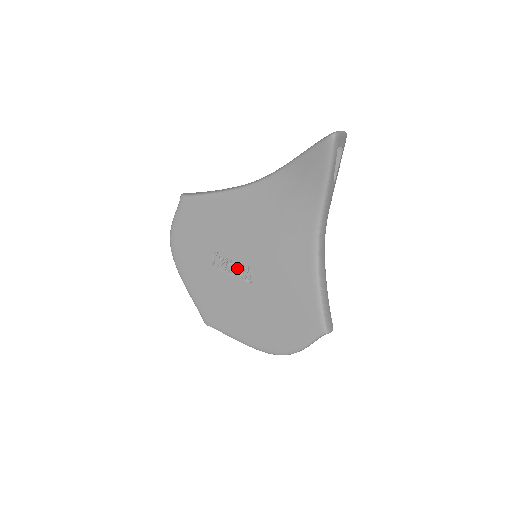
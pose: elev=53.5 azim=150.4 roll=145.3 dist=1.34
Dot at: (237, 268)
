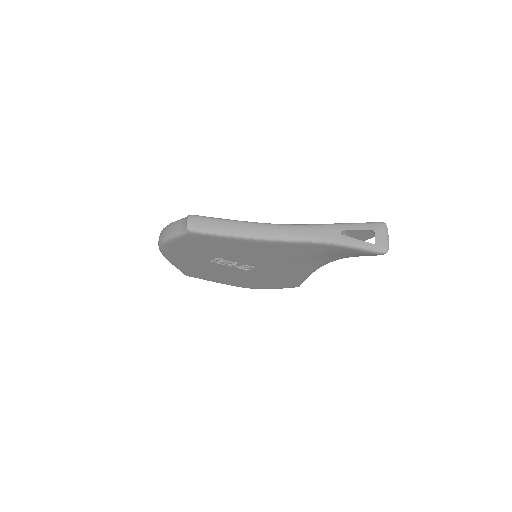
Dot at: (237, 265)
